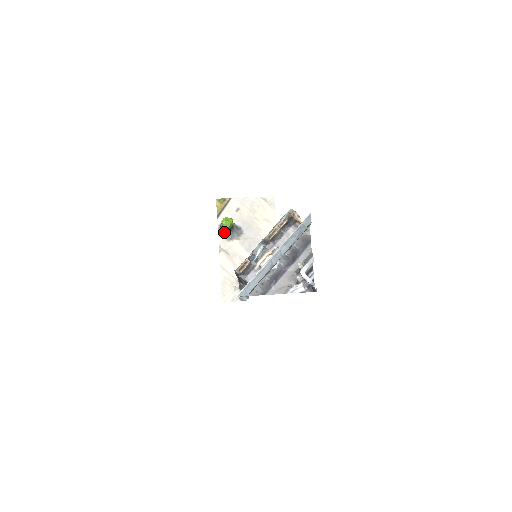
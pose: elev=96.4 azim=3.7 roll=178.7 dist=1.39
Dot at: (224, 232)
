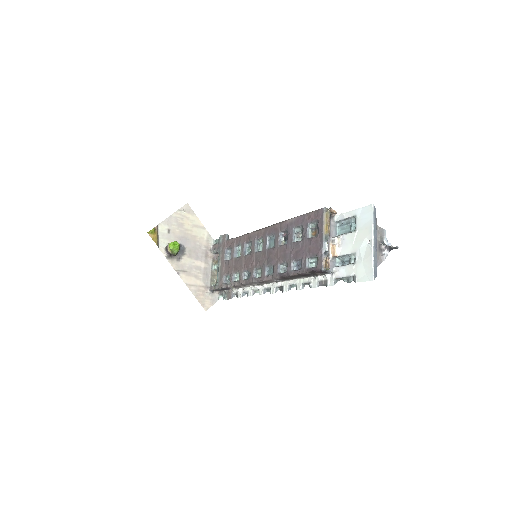
Dot at: (171, 256)
